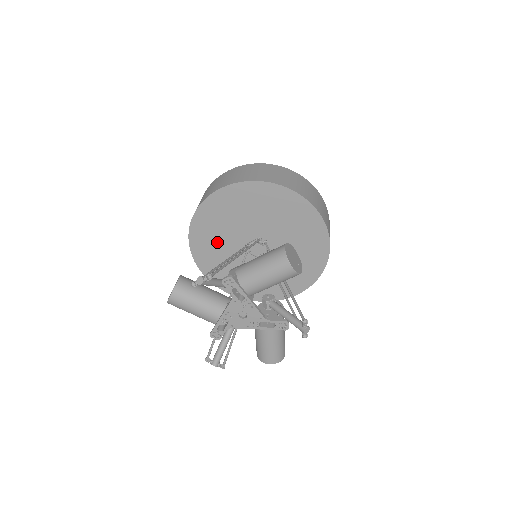
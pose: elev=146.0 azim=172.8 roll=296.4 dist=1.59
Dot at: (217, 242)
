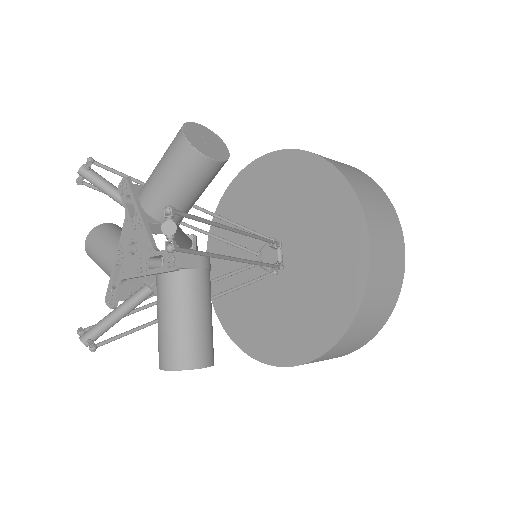
Dot at: occluded
